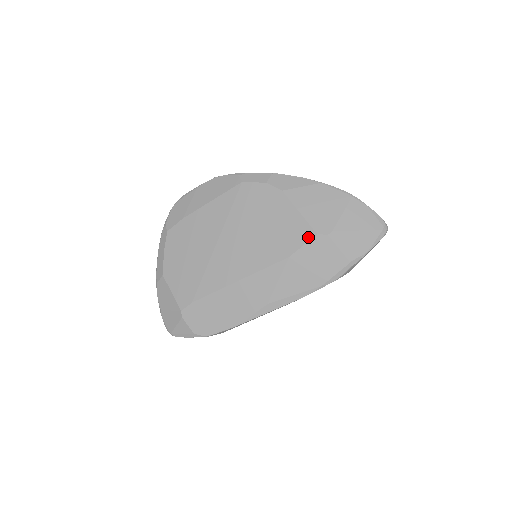
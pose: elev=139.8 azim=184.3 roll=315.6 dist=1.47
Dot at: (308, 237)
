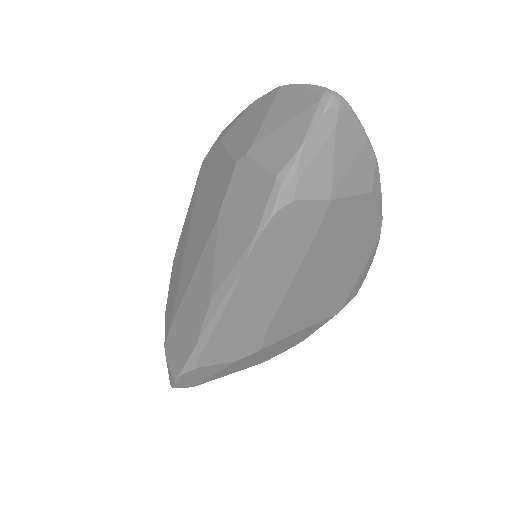
Dot at: (230, 174)
